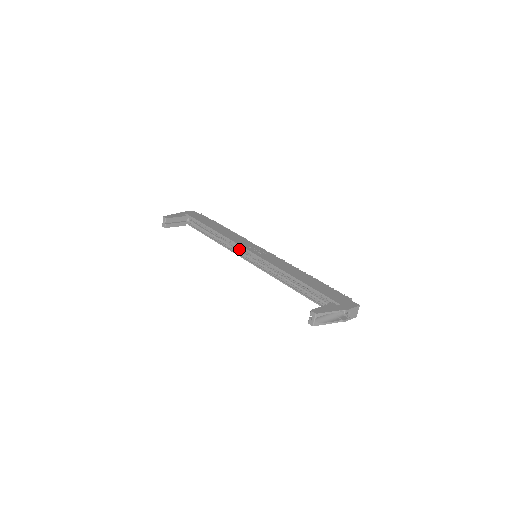
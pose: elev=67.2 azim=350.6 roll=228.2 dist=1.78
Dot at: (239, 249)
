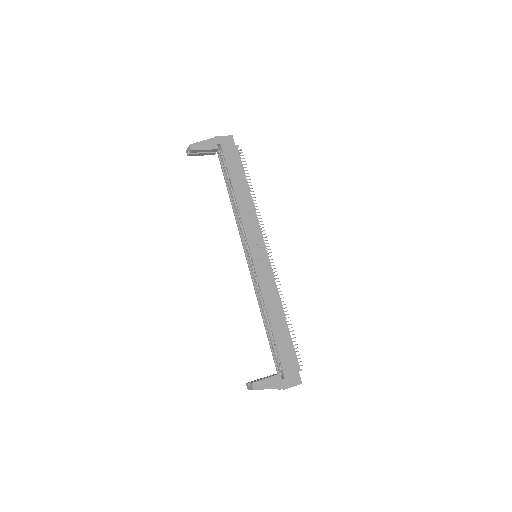
Dot at: occluded
